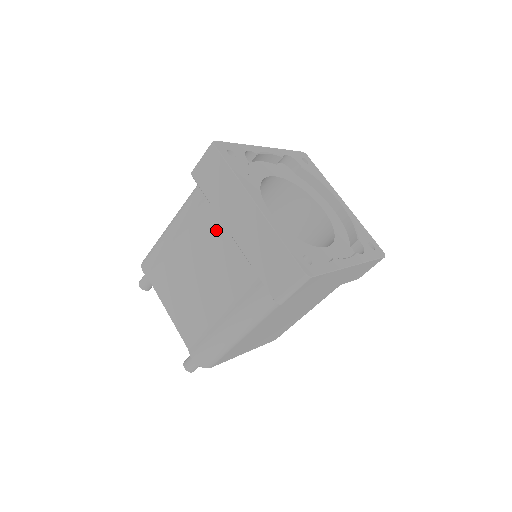
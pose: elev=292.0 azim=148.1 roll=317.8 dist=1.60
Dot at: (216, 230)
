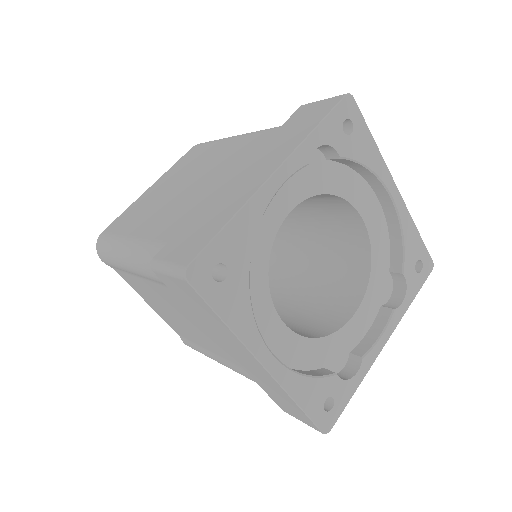
Dot at: occluded
